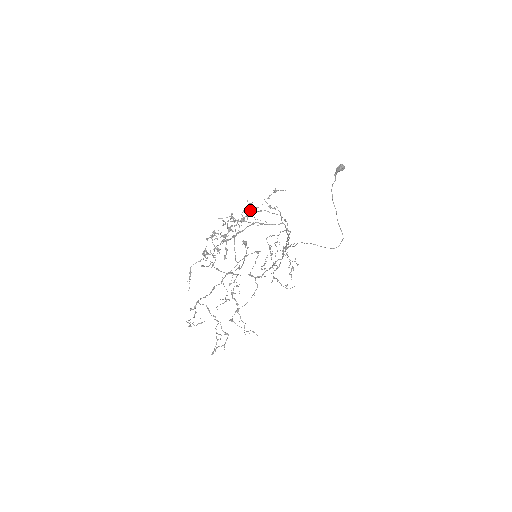
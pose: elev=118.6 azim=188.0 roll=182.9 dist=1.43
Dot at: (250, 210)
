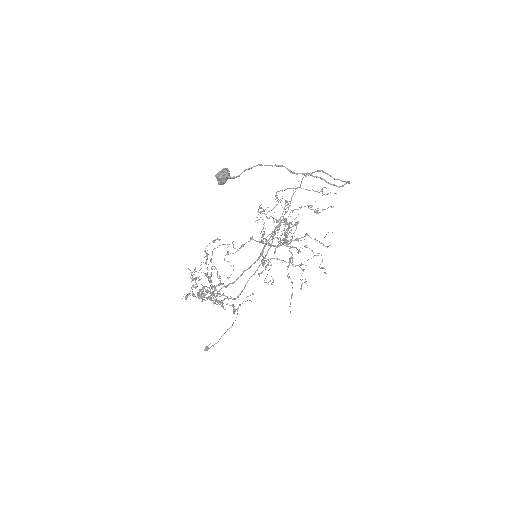
Dot at: occluded
